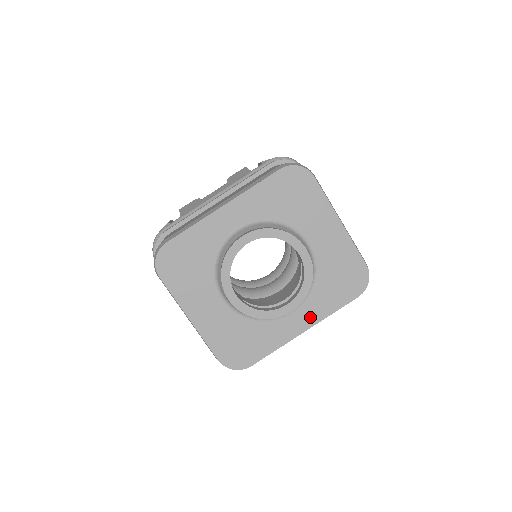
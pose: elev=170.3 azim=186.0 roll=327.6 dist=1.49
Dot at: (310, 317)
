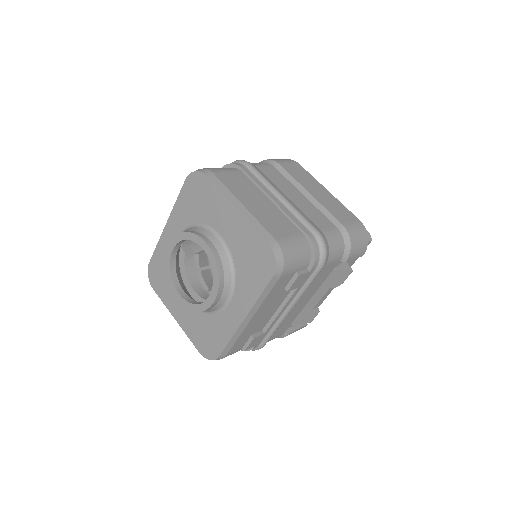
Dot at: (243, 305)
